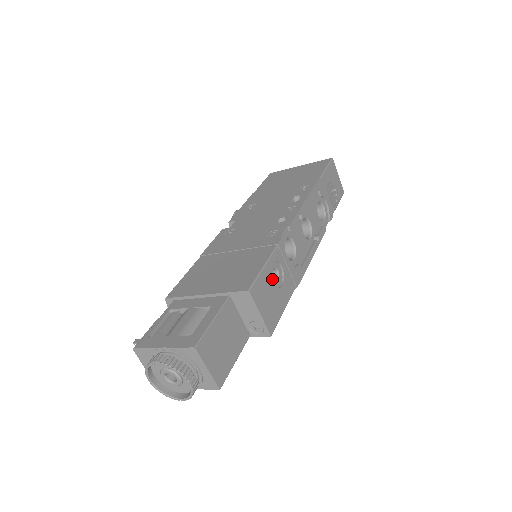
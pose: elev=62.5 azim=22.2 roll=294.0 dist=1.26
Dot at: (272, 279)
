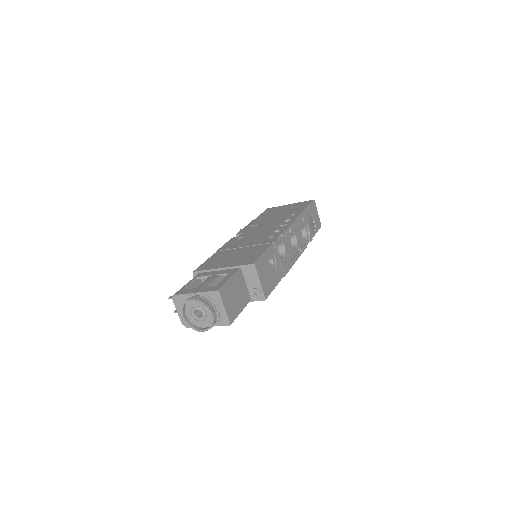
Dot at: (269, 264)
